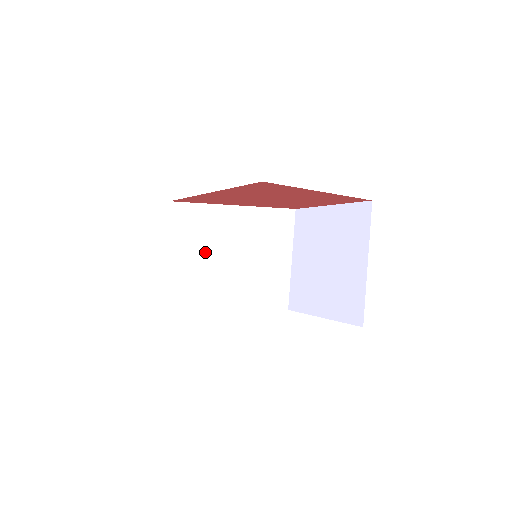
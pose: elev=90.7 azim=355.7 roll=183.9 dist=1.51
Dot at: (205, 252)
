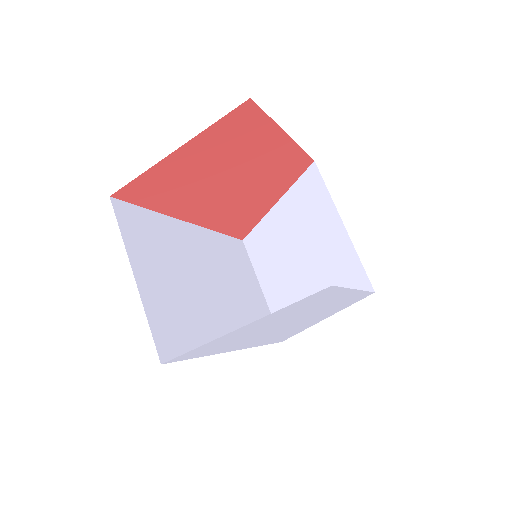
Dot at: (282, 272)
